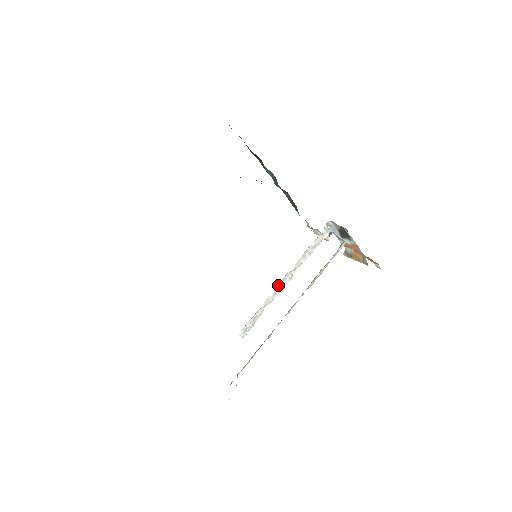
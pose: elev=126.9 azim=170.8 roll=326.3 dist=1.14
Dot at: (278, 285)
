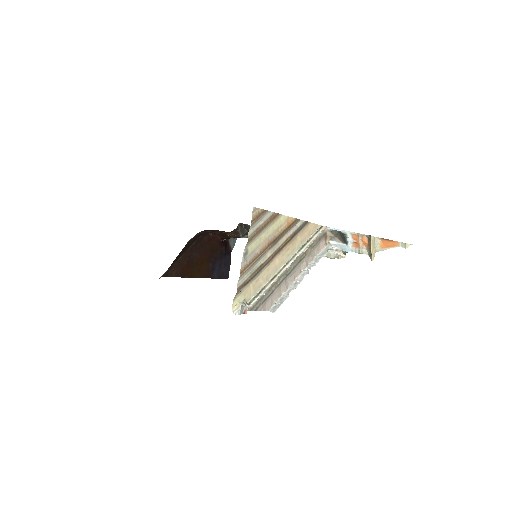
Dot at: (297, 279)
